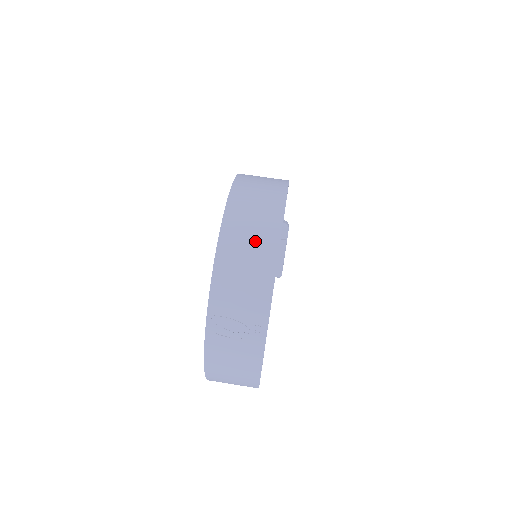
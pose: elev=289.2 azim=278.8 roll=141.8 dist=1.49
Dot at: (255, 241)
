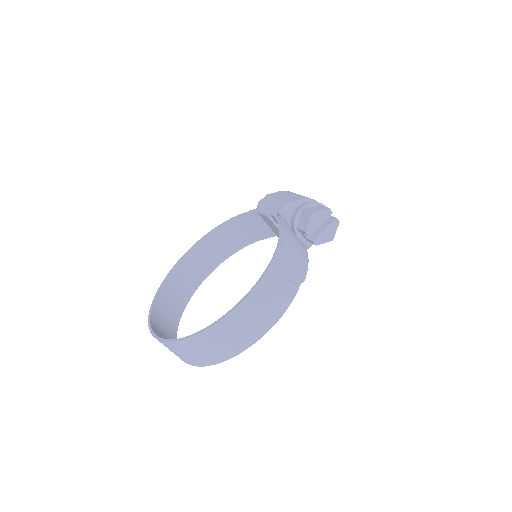
Dot at: (195, 357)
